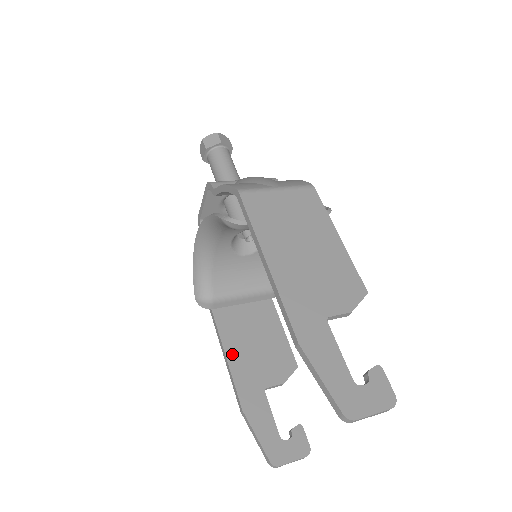
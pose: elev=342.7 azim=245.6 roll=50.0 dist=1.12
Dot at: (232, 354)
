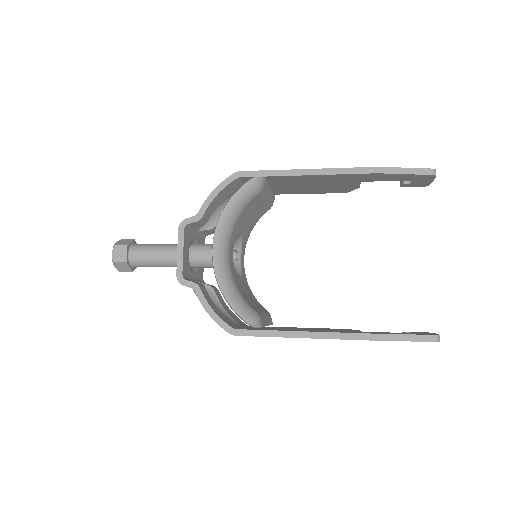
Dot at: (318, 331)
